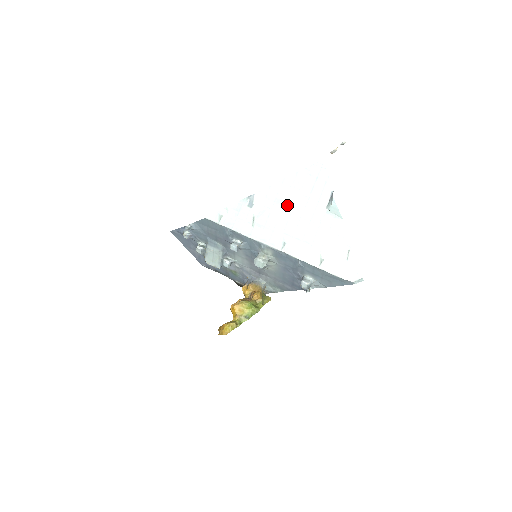
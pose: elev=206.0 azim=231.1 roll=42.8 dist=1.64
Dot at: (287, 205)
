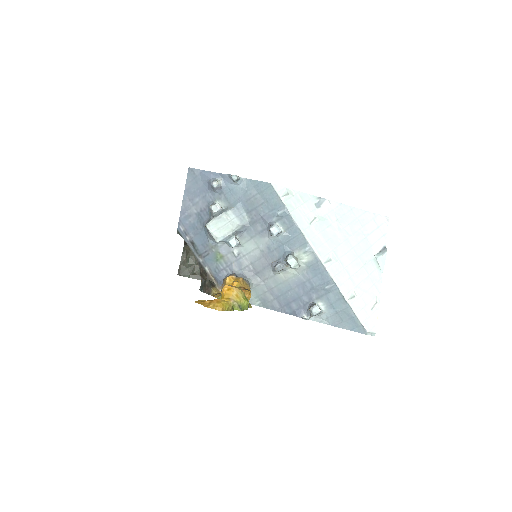
Dot at: (347, 230)
